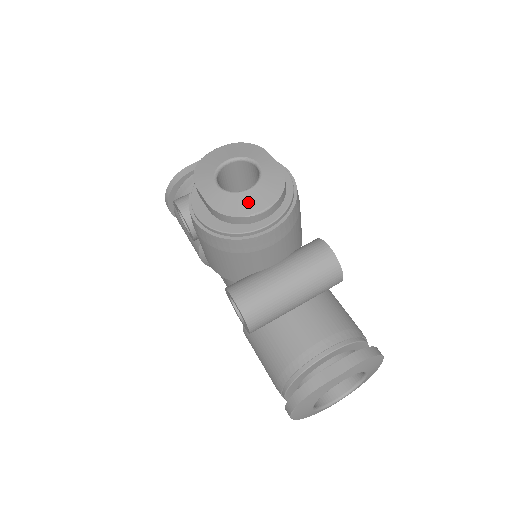
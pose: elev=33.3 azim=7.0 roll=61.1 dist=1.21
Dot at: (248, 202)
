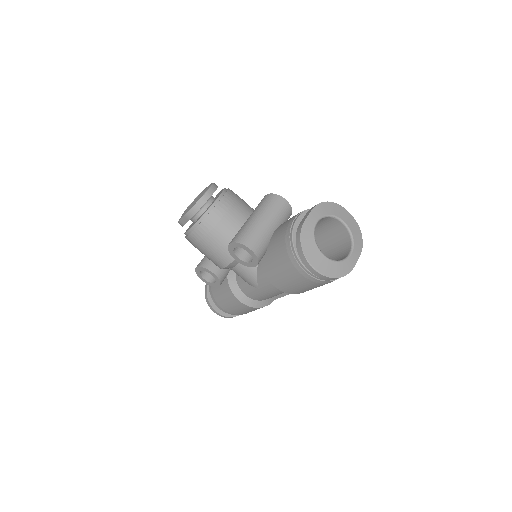
Dot at: (199, 197)
